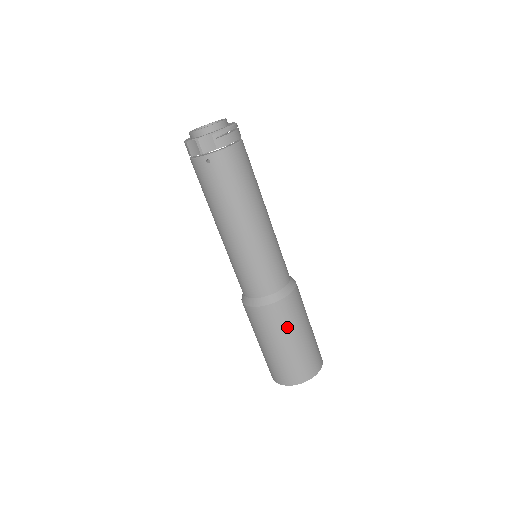
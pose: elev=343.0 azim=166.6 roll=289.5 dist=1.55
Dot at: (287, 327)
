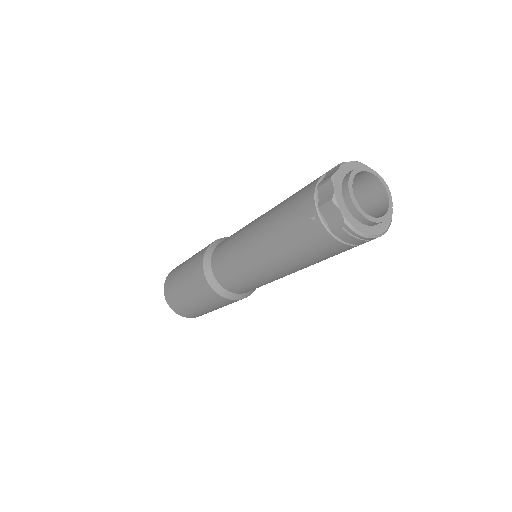
Dot at: (202, 299)
